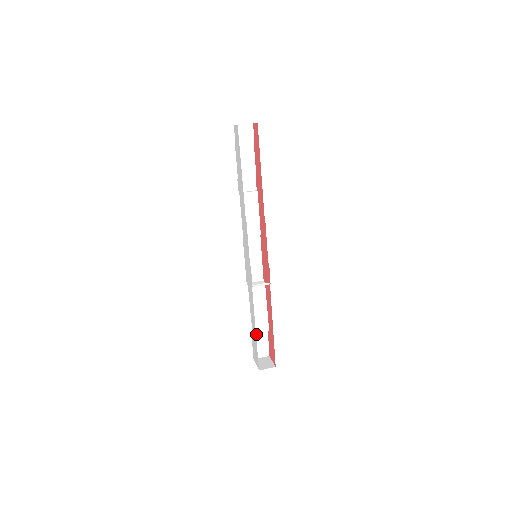
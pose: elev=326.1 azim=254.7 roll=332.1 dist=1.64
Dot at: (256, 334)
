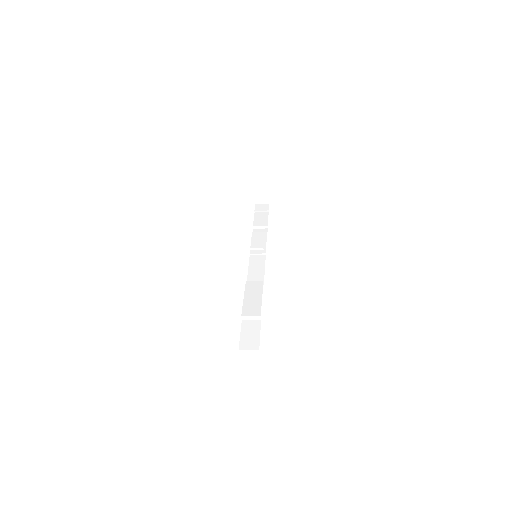
Dot at: (247, 324)
